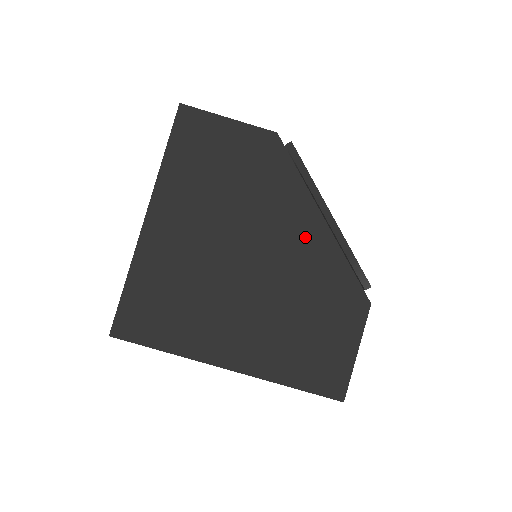
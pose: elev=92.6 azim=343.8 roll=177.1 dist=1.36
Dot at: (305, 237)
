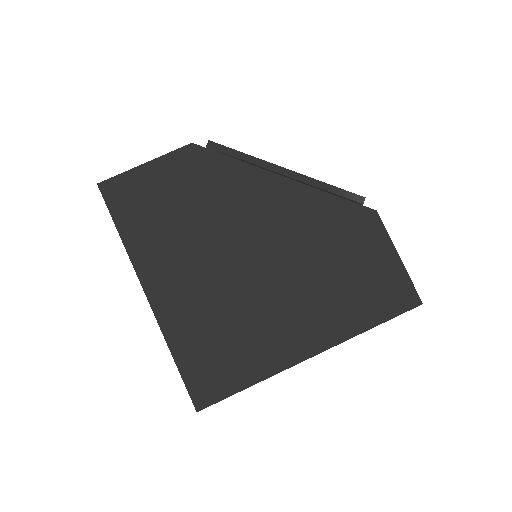
Dot at: (282, 203)
